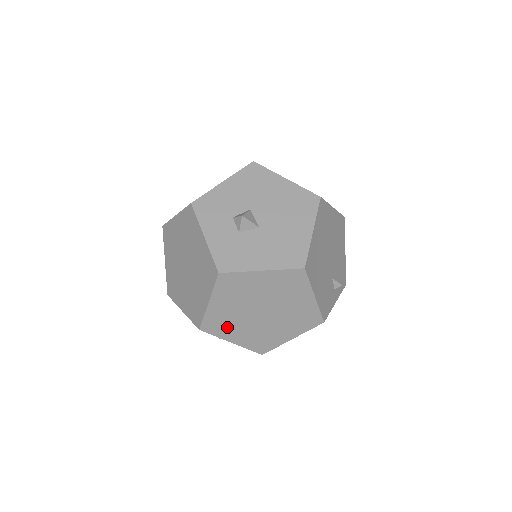
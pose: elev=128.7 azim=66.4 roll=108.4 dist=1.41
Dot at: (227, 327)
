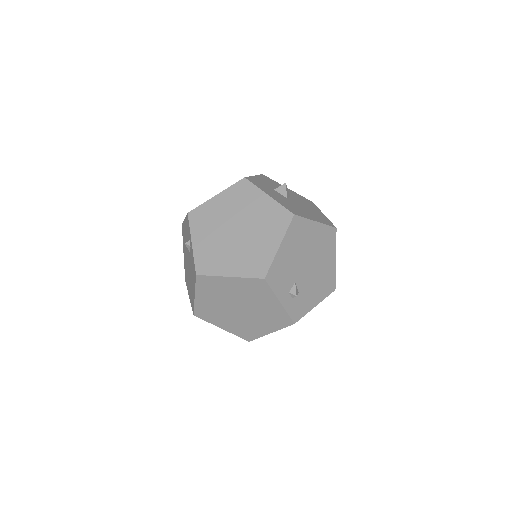
Dot at: (204, 225)
